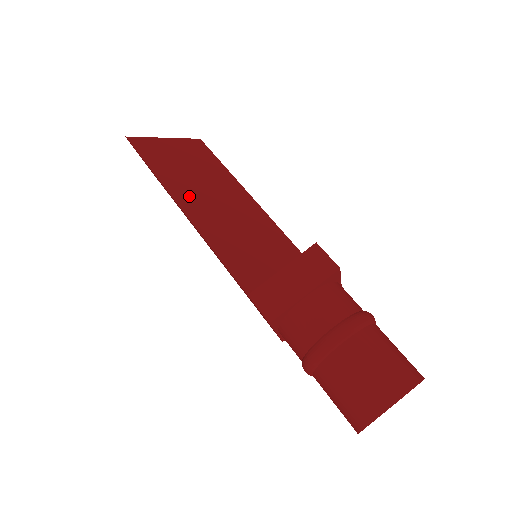
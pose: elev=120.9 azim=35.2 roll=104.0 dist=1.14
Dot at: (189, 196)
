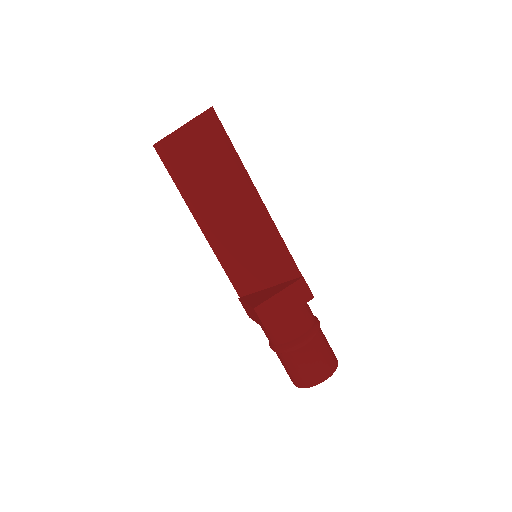
Dot at: (204, 209)
